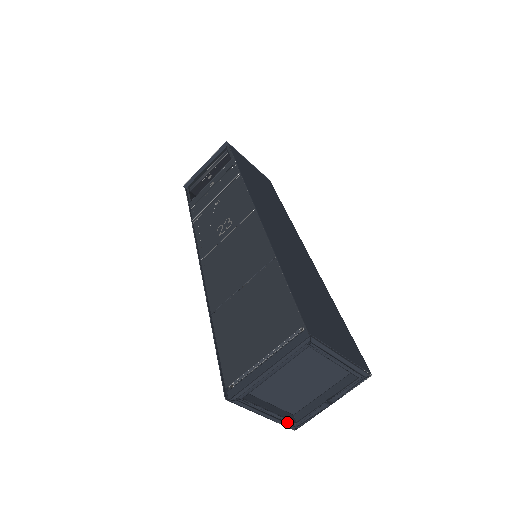
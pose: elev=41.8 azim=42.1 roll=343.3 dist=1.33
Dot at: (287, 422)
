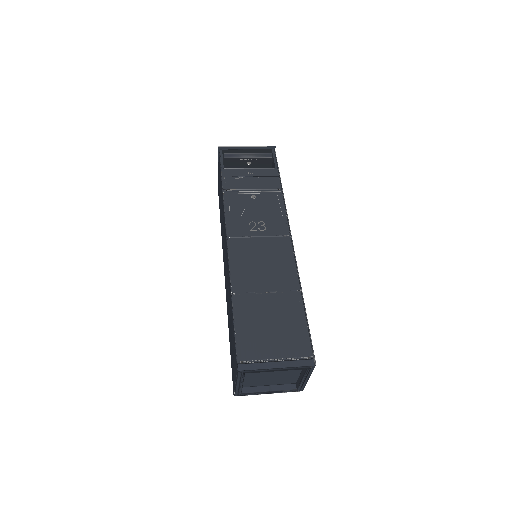
Dot at: (239, 392)
